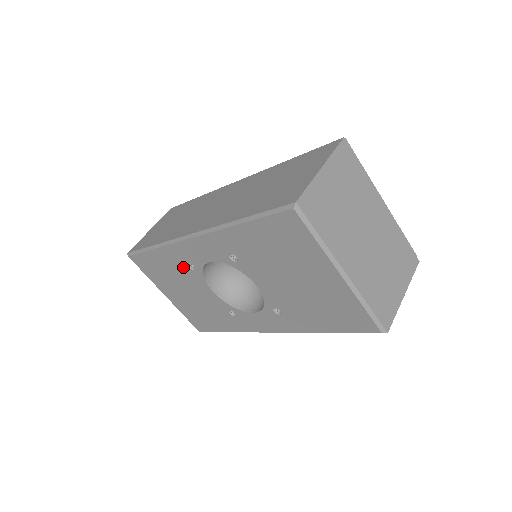
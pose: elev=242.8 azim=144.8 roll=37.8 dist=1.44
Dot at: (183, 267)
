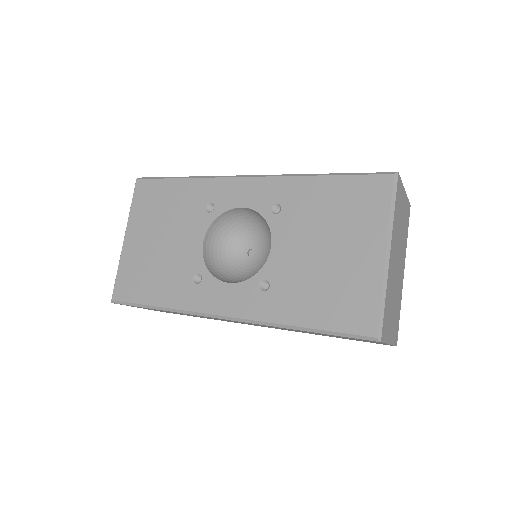
Dot at: (198, 206)
